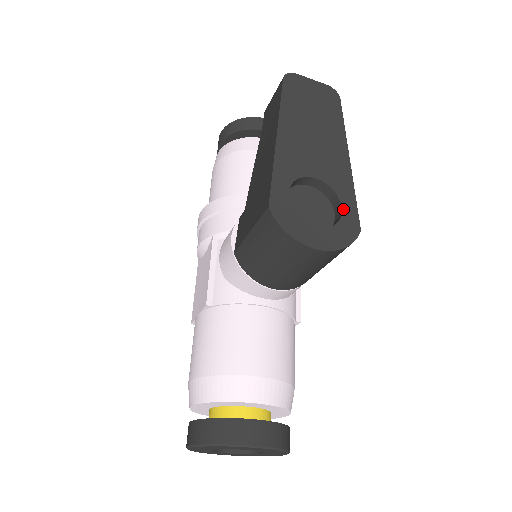
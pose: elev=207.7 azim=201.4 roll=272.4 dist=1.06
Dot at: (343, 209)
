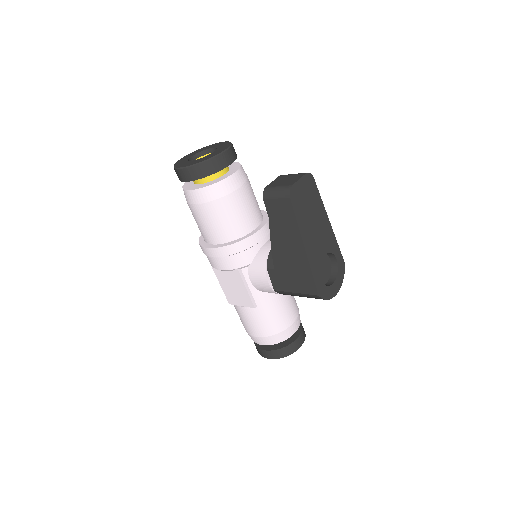
Dot at: (337, 260)
